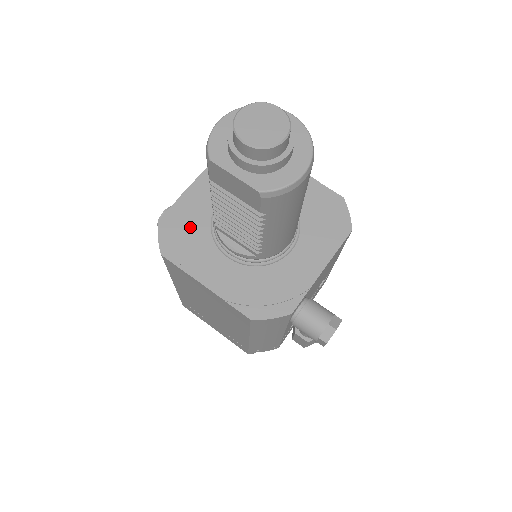
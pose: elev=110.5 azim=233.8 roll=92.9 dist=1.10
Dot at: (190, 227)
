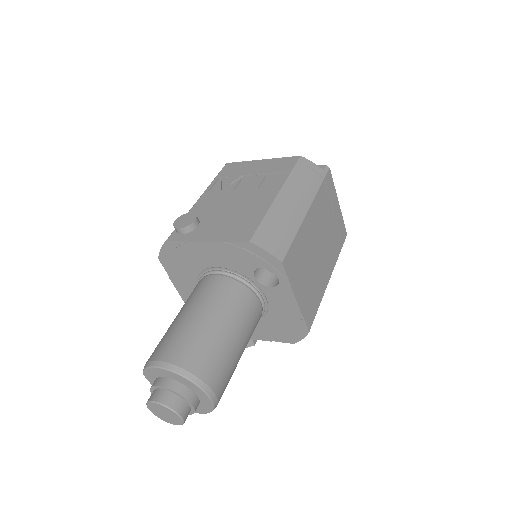
Dot at: (185, 263)
